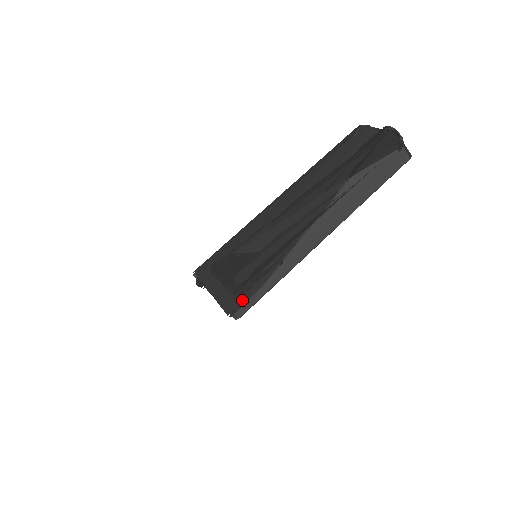
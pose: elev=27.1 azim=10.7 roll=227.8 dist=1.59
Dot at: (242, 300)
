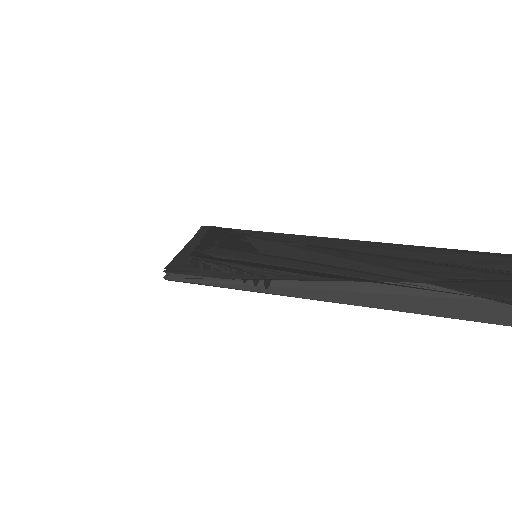
Dot at: (191, 270)
